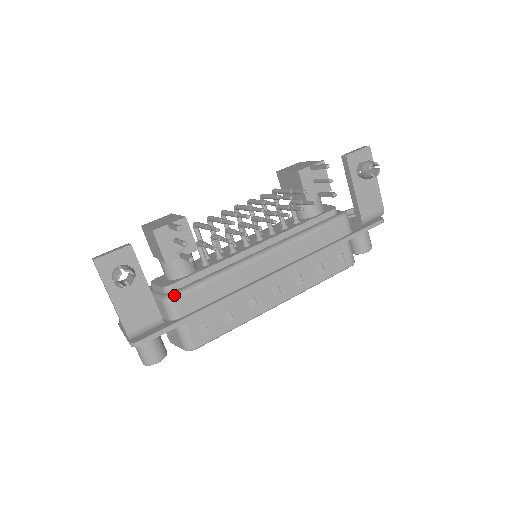
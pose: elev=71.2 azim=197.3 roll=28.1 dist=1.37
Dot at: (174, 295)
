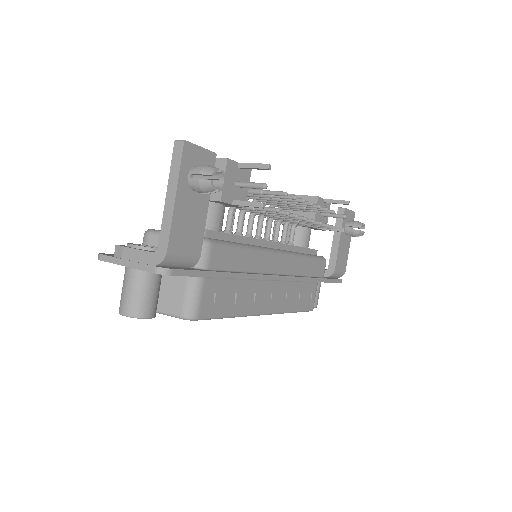
Dot at: (212, 240)
